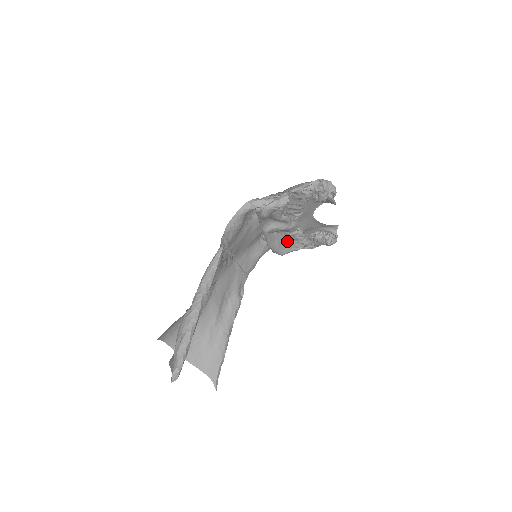
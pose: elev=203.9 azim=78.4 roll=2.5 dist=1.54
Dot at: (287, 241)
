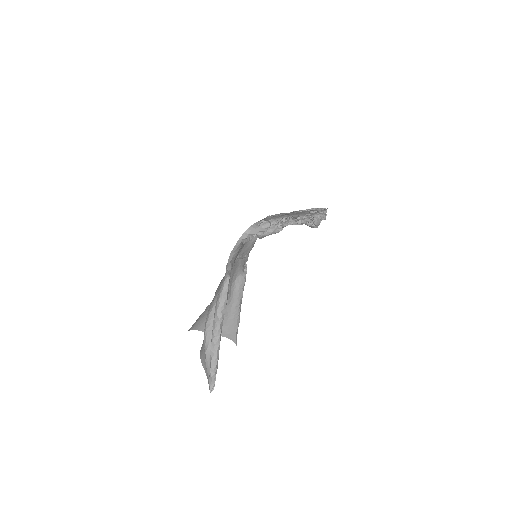
Dot at: occluded
